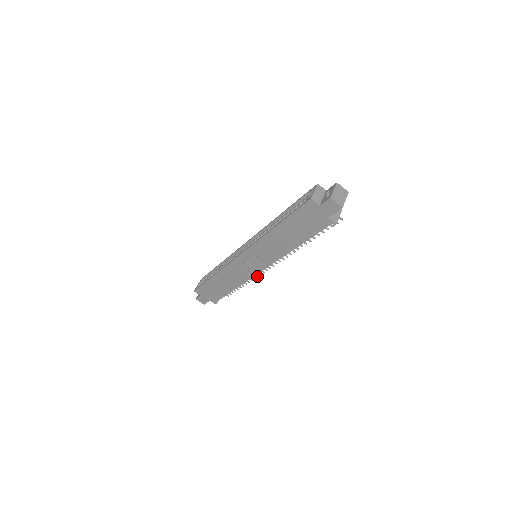
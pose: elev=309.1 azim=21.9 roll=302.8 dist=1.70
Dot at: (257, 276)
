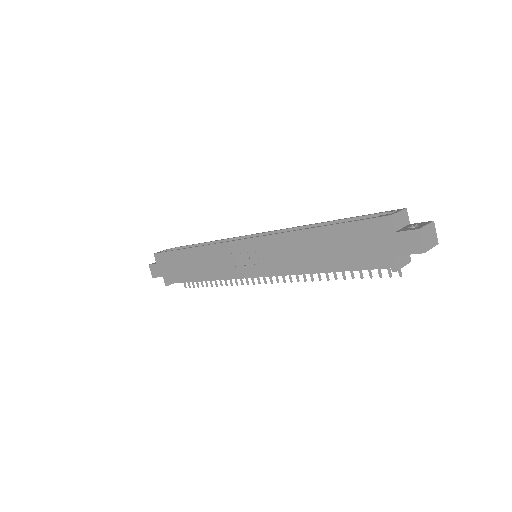
Dot at: (237, 283)
